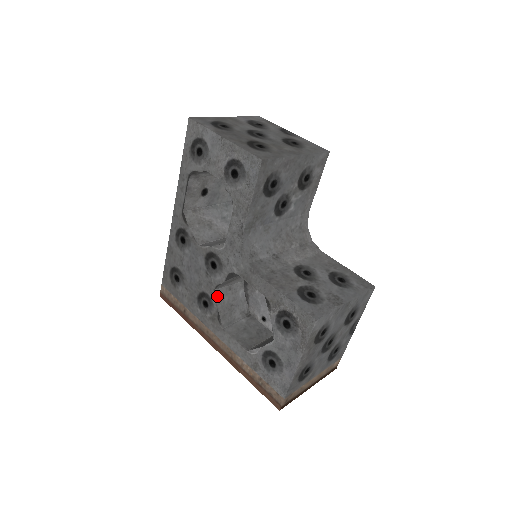
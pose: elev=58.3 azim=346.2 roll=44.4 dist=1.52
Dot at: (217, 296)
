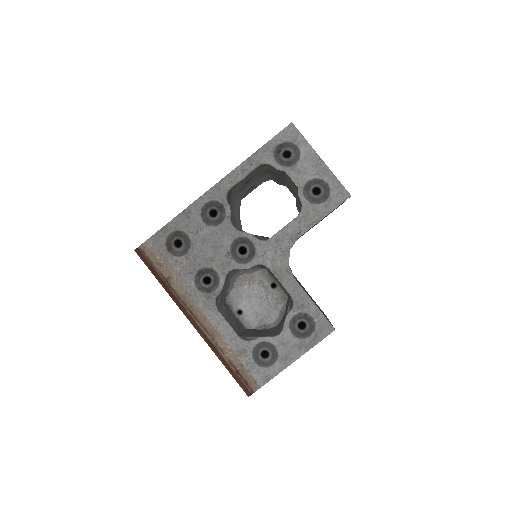
Dot at: occluded
